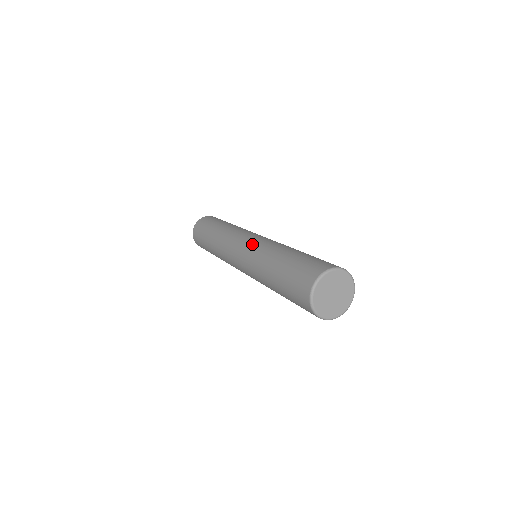
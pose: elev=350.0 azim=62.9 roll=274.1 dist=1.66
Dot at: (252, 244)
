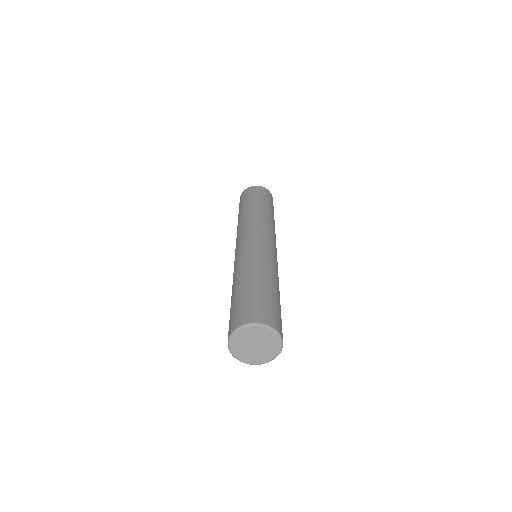
Dot at: (242, 250)
